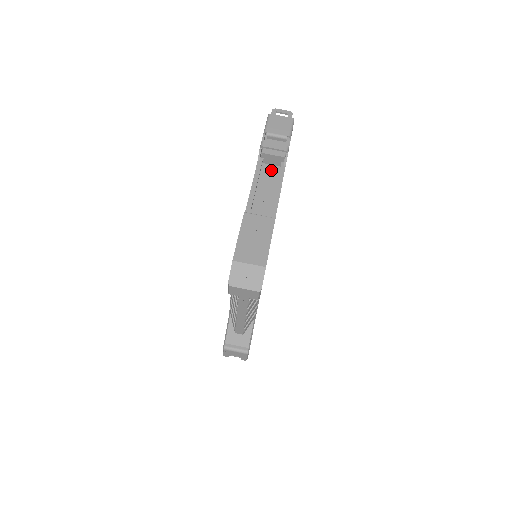
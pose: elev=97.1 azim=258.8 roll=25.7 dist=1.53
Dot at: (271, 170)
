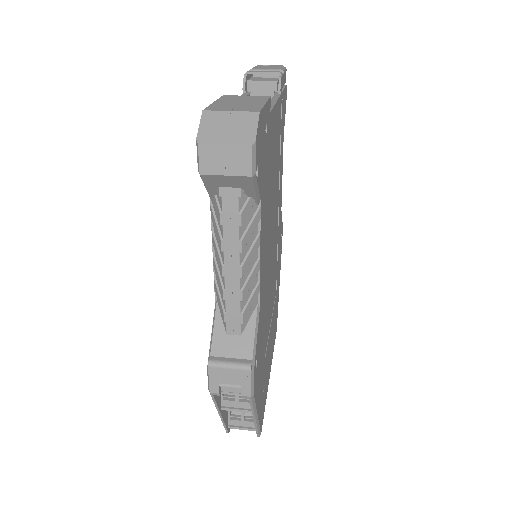
Dot at: occluded
